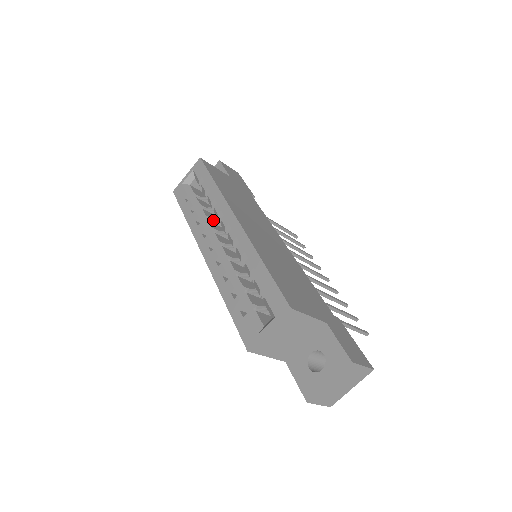
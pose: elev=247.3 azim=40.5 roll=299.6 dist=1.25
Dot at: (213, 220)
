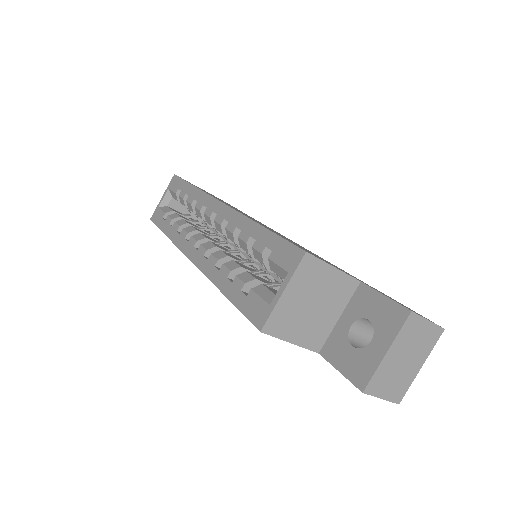
Dot at: (197, 227)
